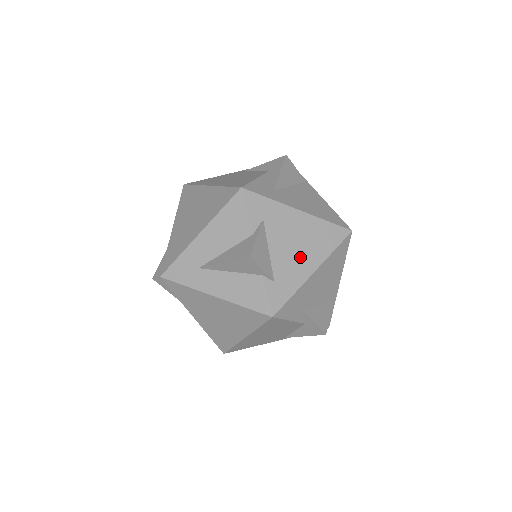
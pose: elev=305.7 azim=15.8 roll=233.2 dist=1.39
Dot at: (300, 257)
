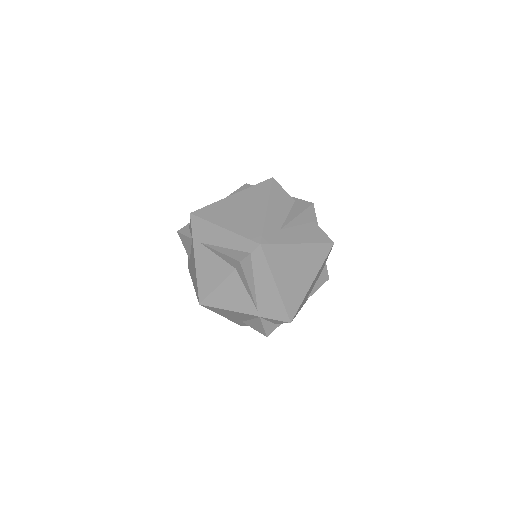
Dot at: occluded
